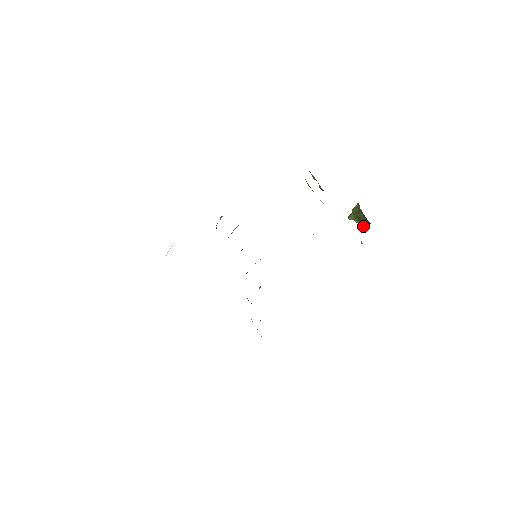
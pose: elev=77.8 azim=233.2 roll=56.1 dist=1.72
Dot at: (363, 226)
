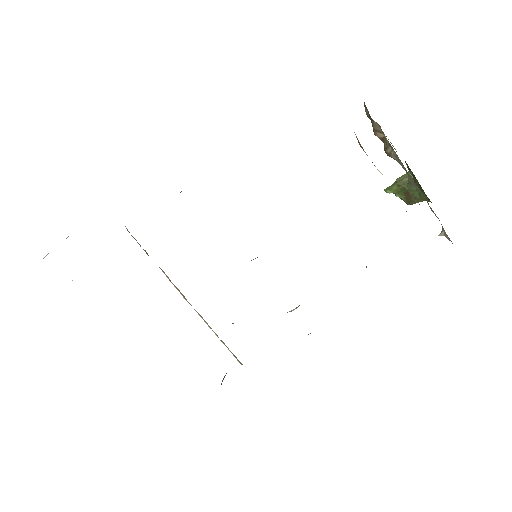
Dot at: (411, 203)
